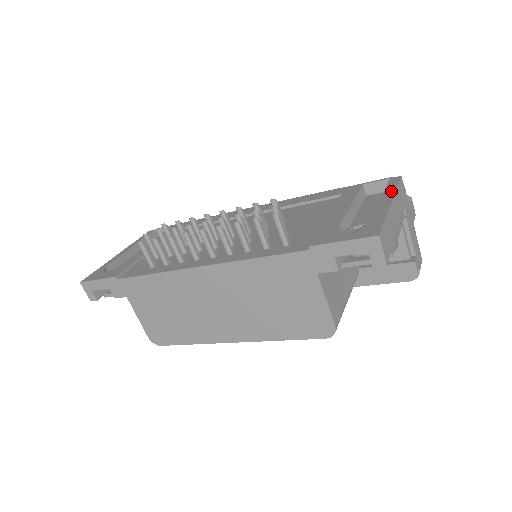
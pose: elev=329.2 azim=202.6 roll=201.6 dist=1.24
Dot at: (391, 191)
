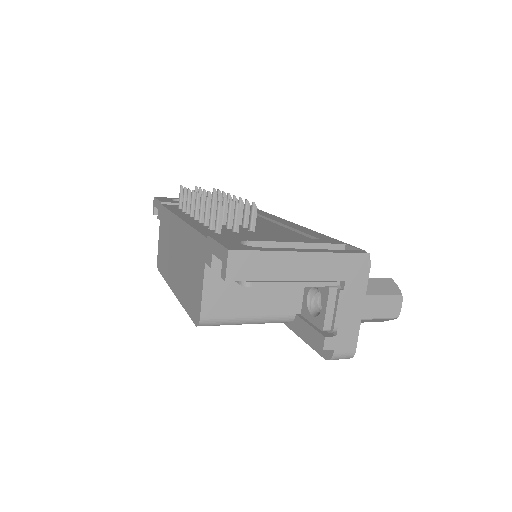
Dot at: (328, 251)
